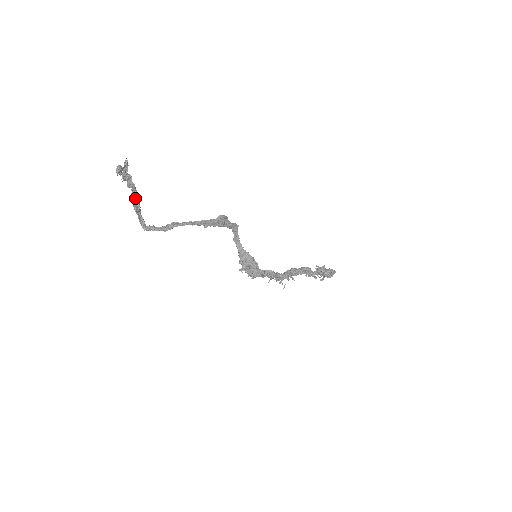
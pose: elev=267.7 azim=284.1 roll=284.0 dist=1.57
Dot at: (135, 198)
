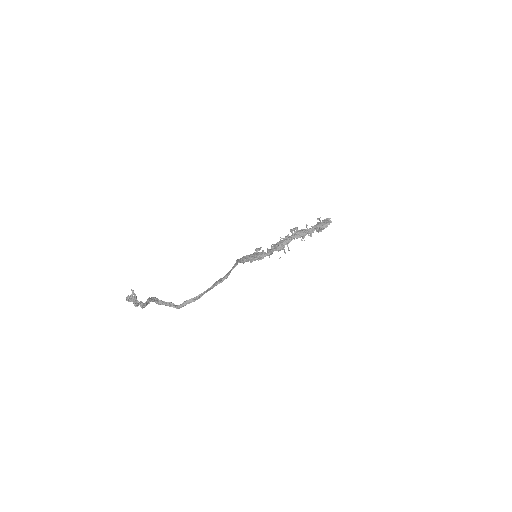
Dot at: (147, 304)
